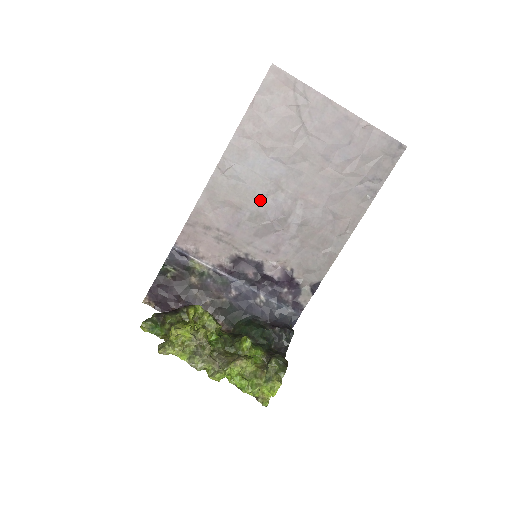
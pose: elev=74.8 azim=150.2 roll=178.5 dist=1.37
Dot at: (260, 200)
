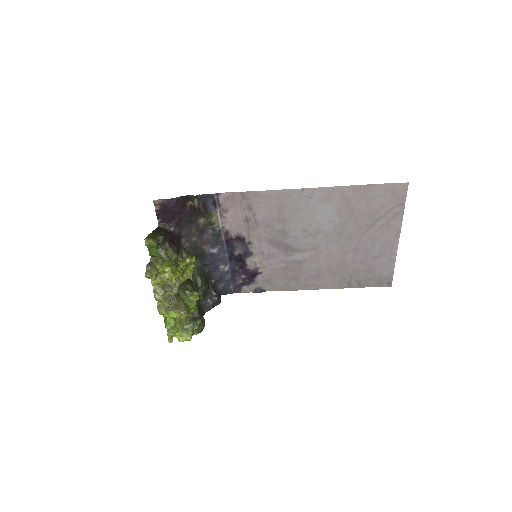
Dot at: (297, 229)
